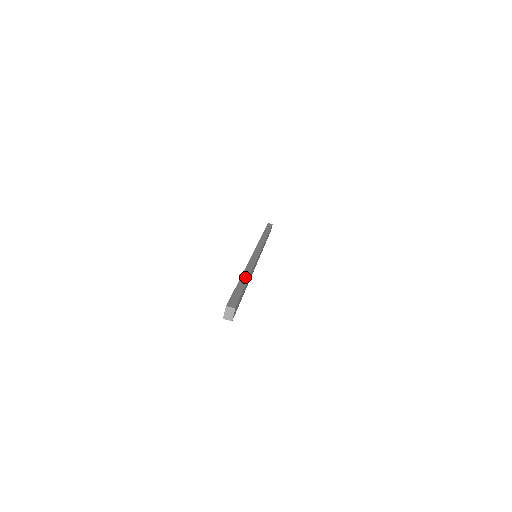
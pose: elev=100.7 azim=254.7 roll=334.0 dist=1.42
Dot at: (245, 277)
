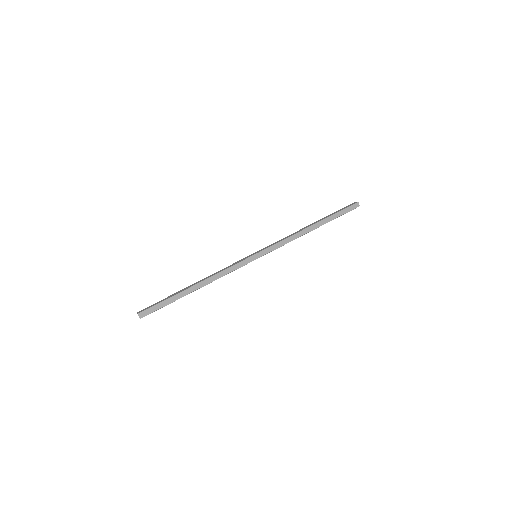
Dot at: (194, 289)
